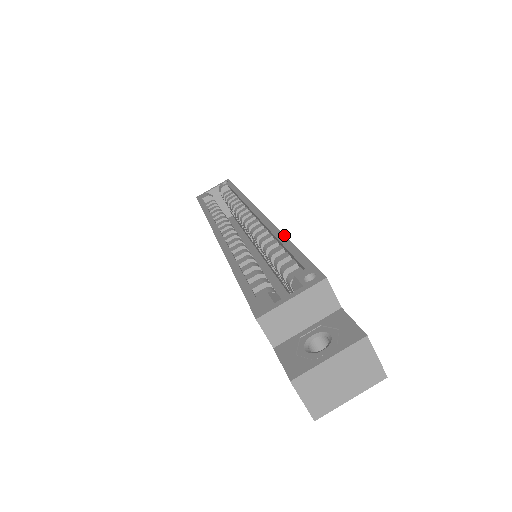
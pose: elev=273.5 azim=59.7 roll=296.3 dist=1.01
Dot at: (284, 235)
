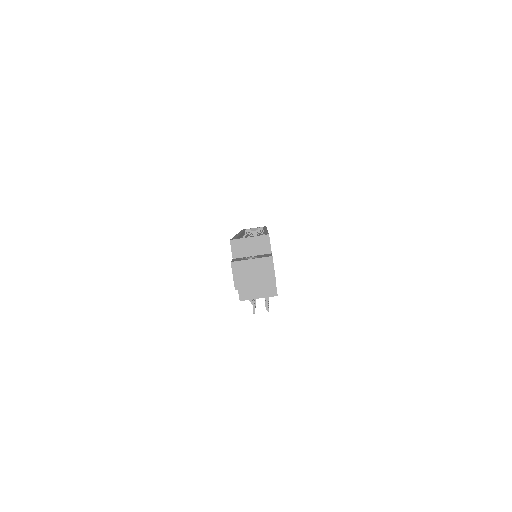
Dot at: occluded
